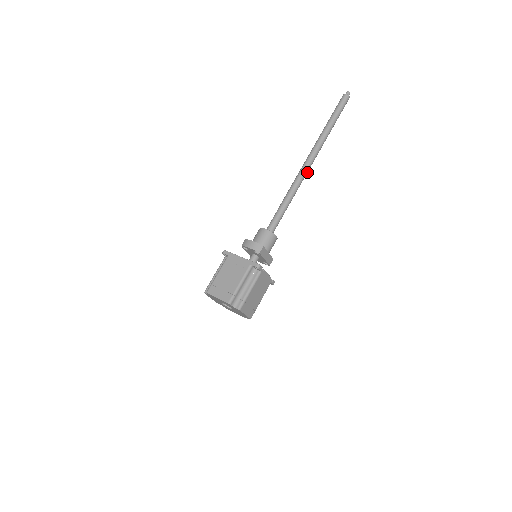
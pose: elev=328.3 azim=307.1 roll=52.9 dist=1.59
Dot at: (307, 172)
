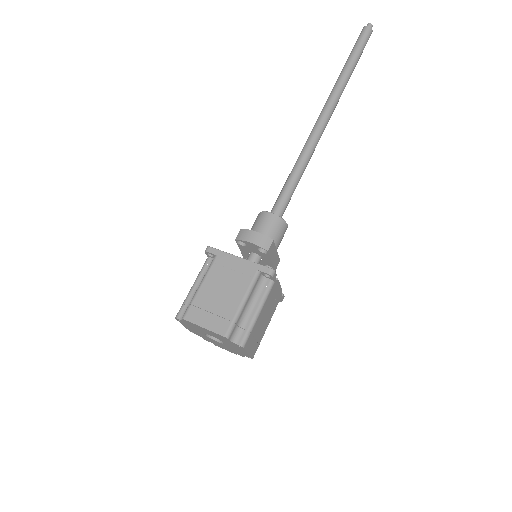
Dot at: (323, 131)
